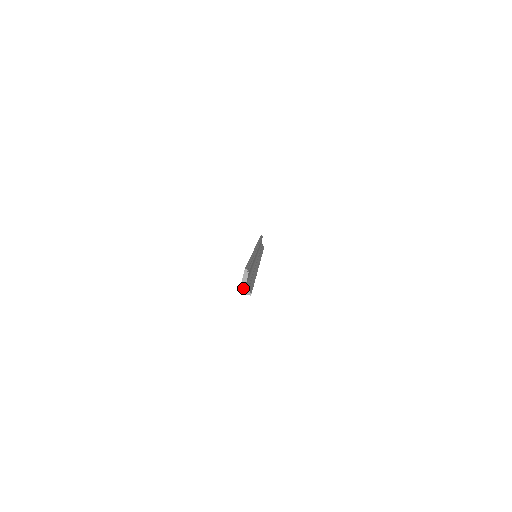
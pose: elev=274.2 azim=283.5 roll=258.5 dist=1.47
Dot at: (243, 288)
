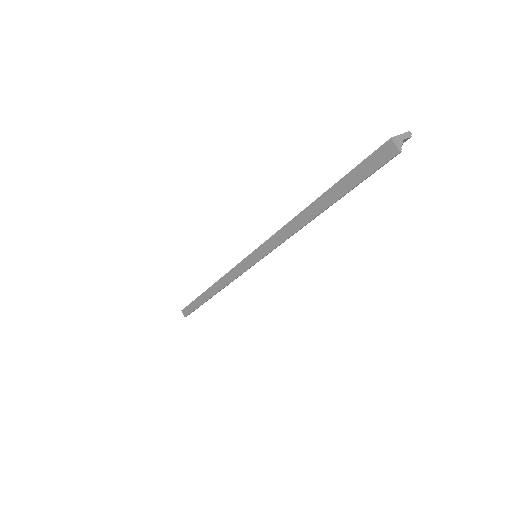
Dot at: (397, 139)
